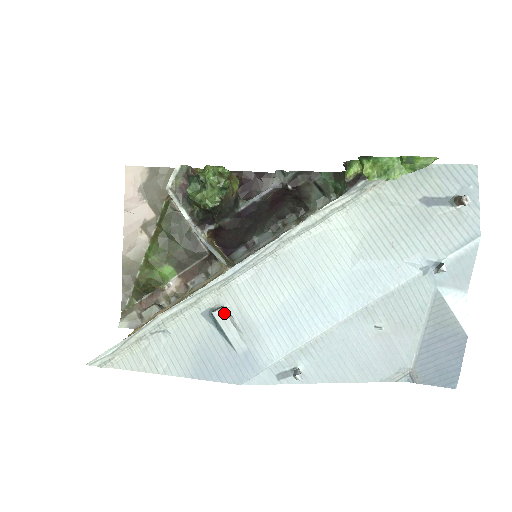
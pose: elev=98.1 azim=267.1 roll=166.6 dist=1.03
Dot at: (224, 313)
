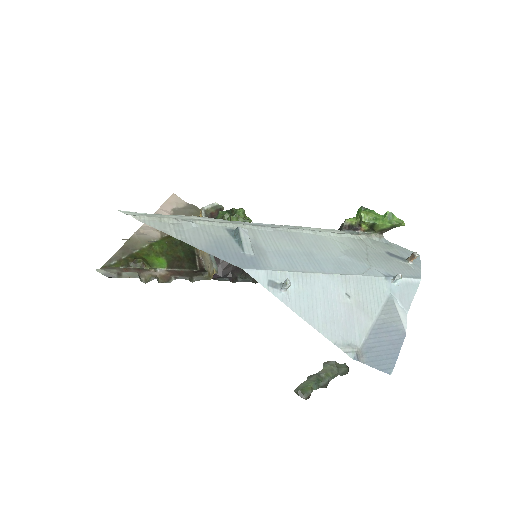
Dot at: (246, 231)
